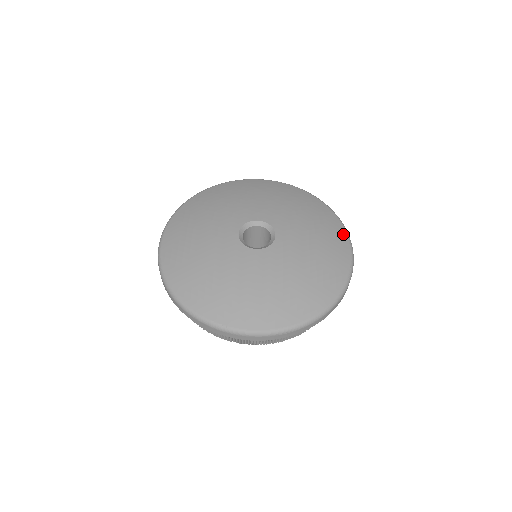
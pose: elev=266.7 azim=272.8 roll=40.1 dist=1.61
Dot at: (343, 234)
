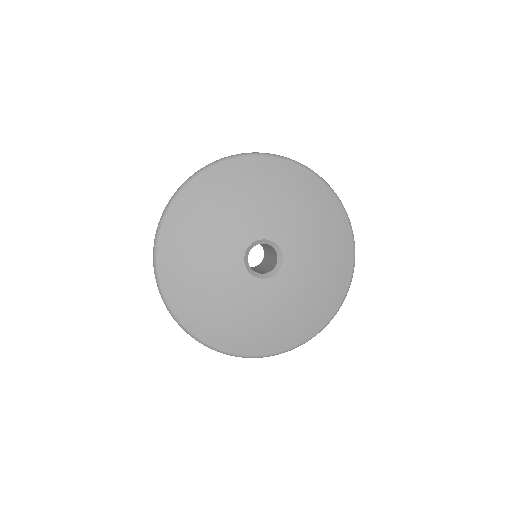
Dot at: (338, 301)
